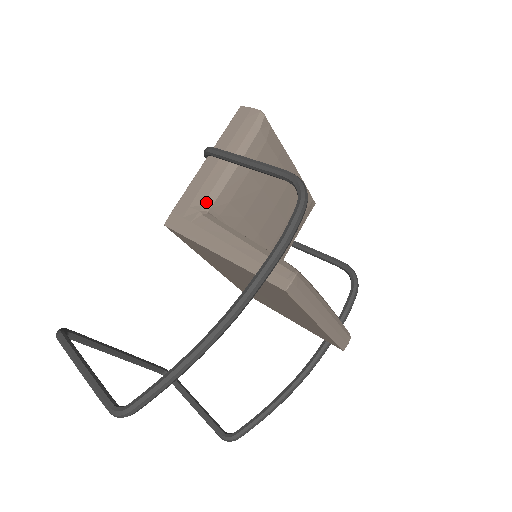
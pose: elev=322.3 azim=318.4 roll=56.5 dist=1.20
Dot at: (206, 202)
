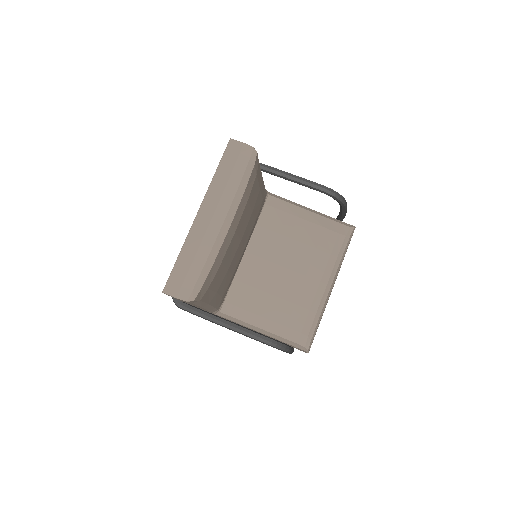
Dot at: (212, 312)
